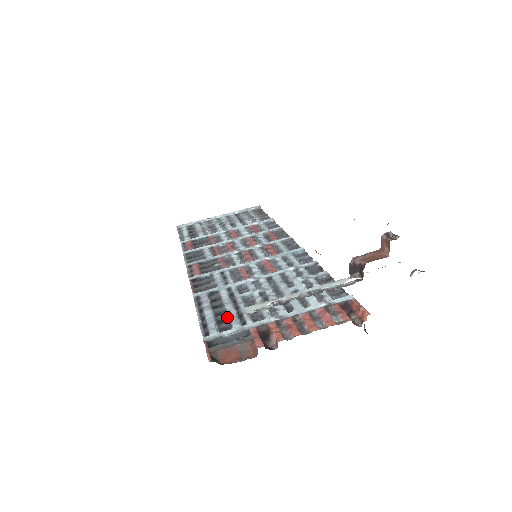
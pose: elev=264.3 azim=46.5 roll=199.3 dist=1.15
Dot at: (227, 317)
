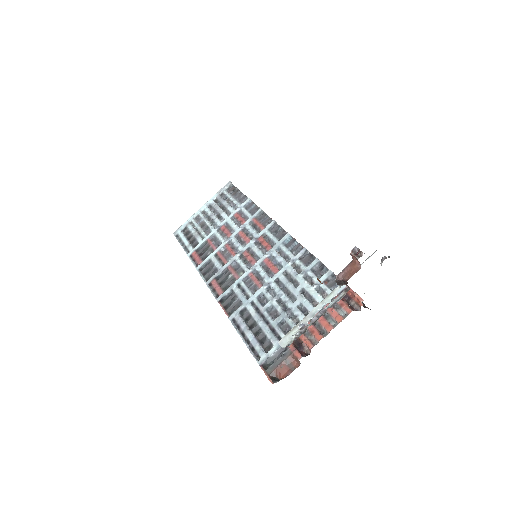
Dot at: (264, 335)
